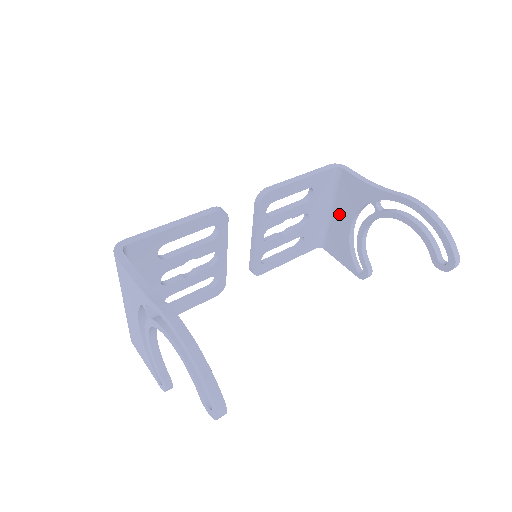
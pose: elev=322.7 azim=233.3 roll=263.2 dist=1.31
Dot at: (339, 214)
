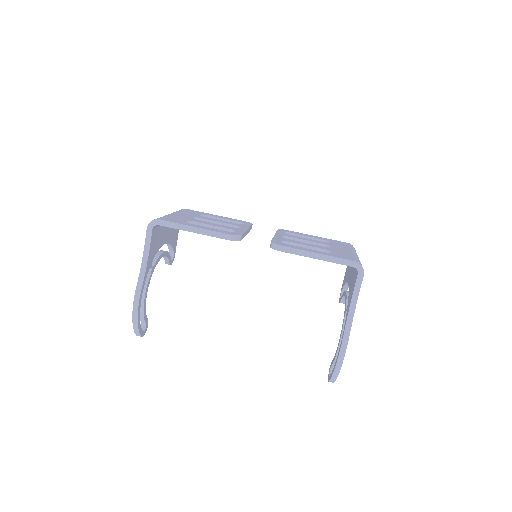
Dot at: (352, 270)
